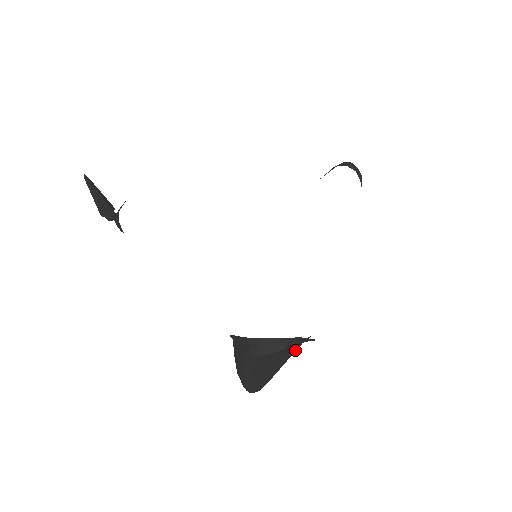
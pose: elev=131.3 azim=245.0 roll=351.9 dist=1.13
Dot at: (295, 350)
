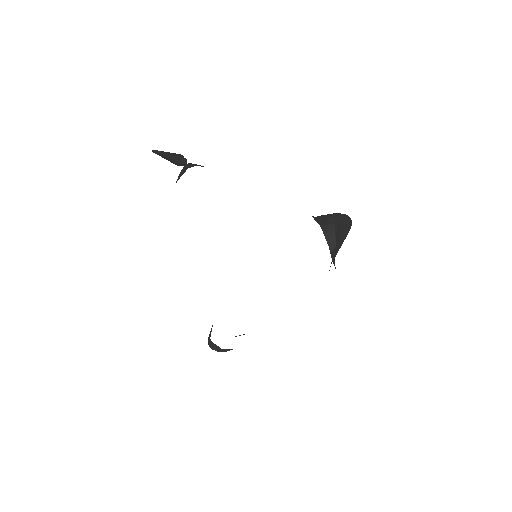
Dot at: occluded
